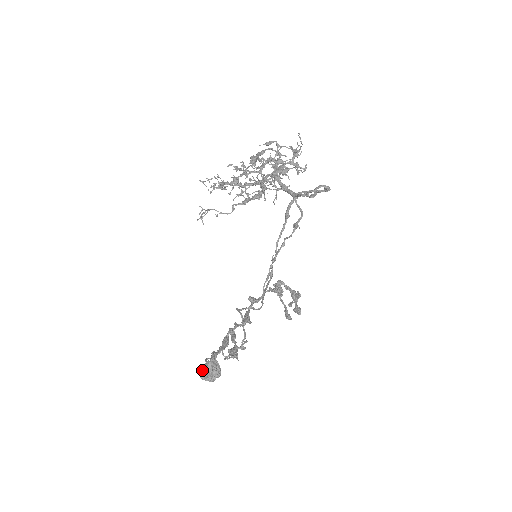
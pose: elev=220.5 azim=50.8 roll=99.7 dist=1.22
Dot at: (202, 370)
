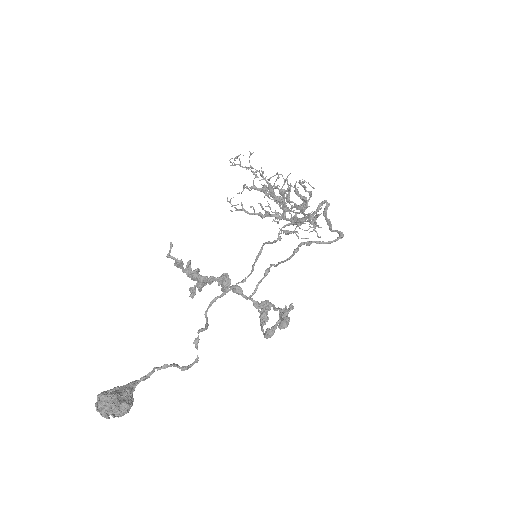
Dot at: occluded
